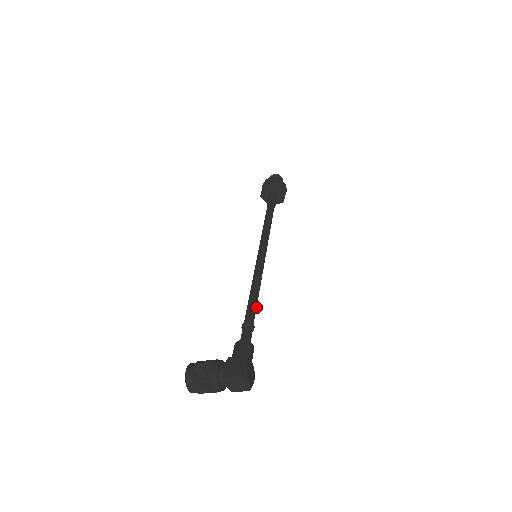
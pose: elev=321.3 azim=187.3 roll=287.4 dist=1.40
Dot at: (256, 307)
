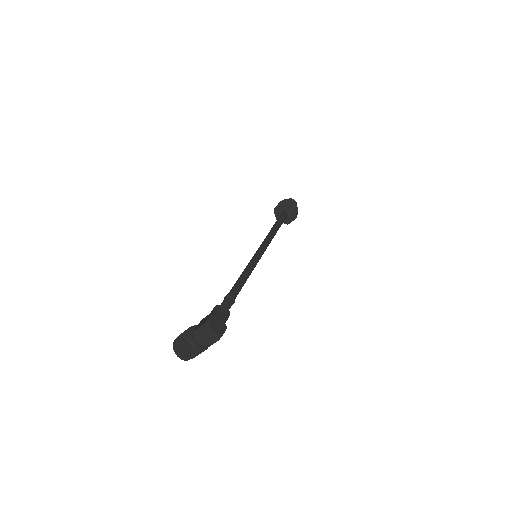
Dot at: (241, 285)
